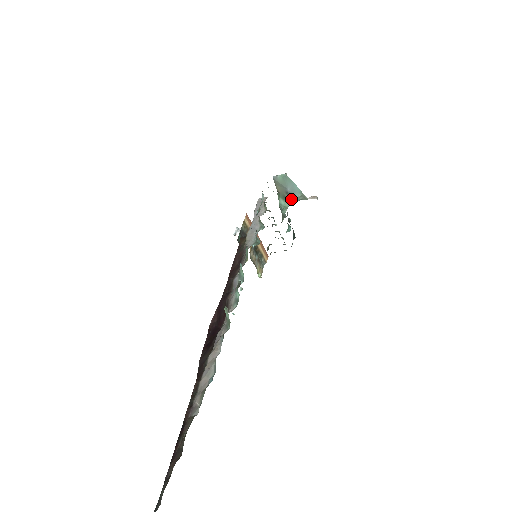
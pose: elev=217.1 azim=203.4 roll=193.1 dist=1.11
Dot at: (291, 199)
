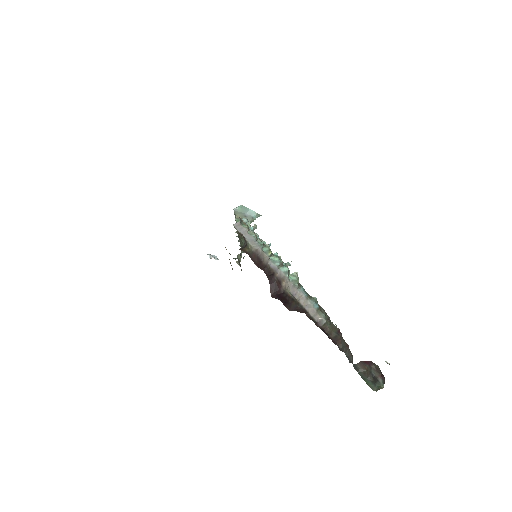
Dot at: (250, 219)
